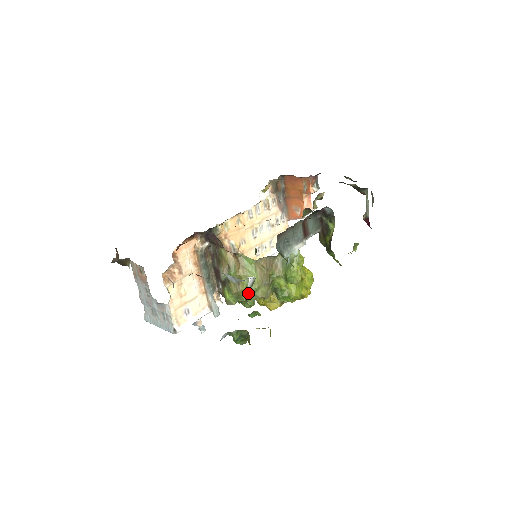
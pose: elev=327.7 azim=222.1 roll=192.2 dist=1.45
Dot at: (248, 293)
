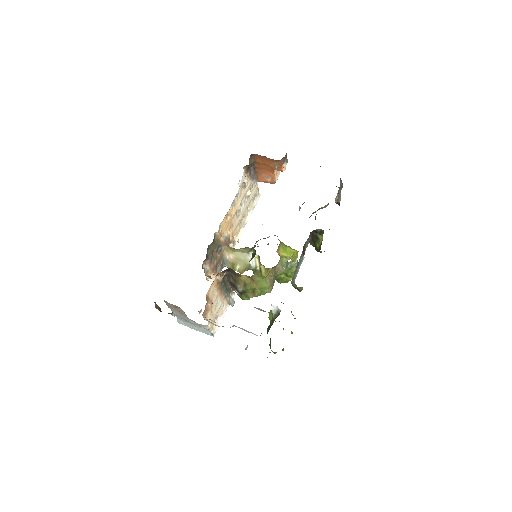
Dot at: (261, 294)
